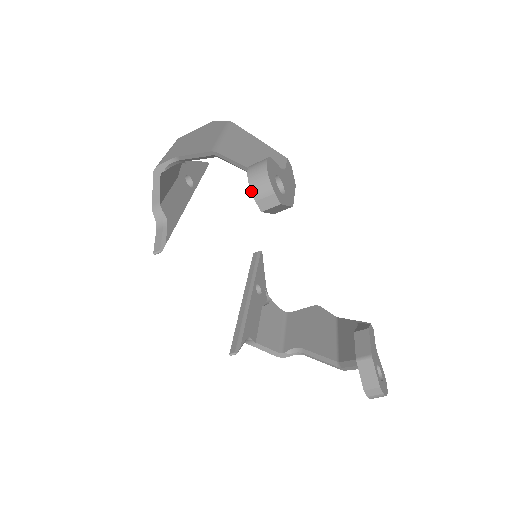
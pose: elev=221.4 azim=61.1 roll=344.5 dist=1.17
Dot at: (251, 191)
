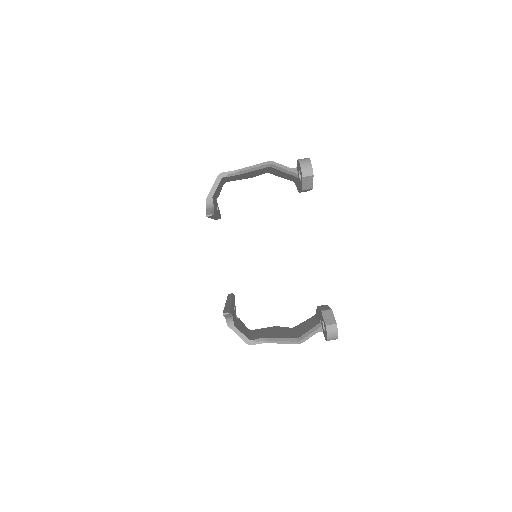
Dot at: (300, 165)
